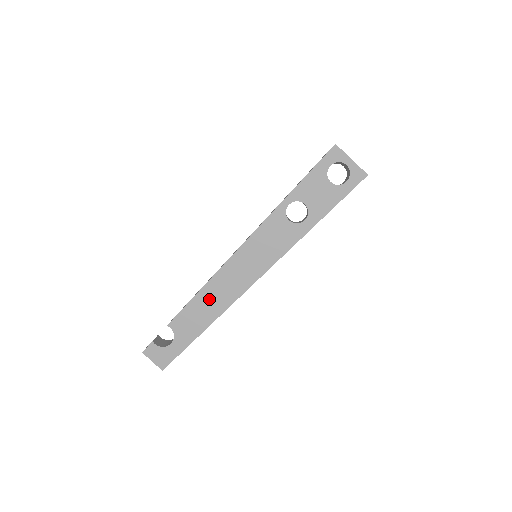
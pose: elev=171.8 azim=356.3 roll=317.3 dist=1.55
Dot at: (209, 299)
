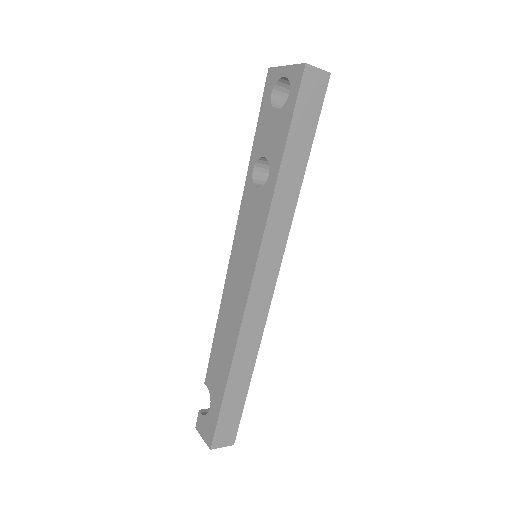
Dot at: (224, 333)
